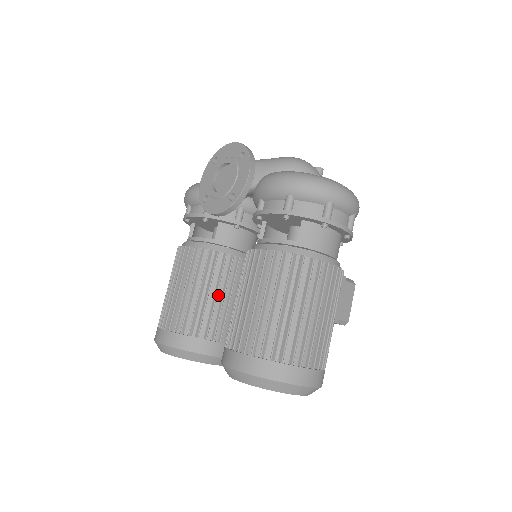
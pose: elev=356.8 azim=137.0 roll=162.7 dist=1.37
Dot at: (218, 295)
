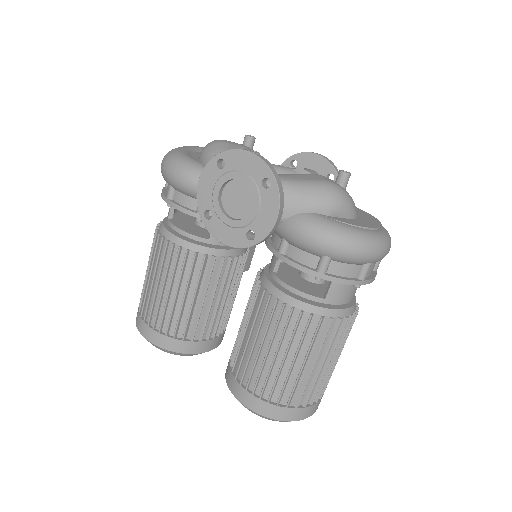
Dot at: (213, 298)
